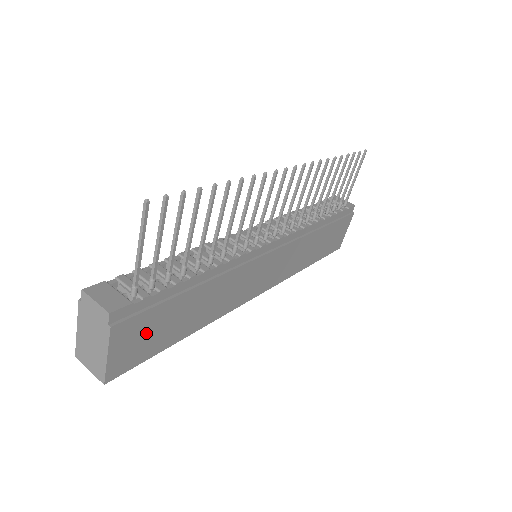
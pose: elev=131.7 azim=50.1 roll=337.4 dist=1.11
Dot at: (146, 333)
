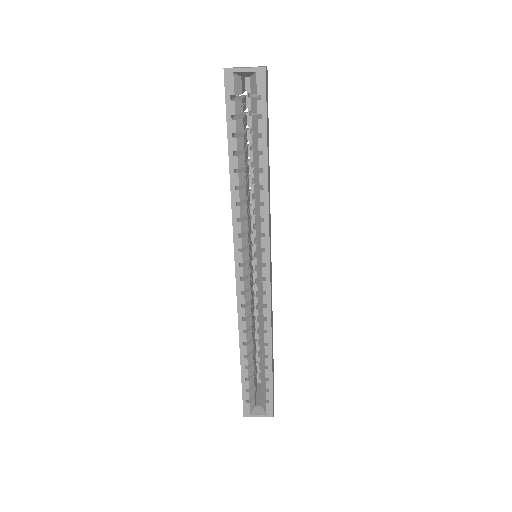
Dot at: (267, 107)
